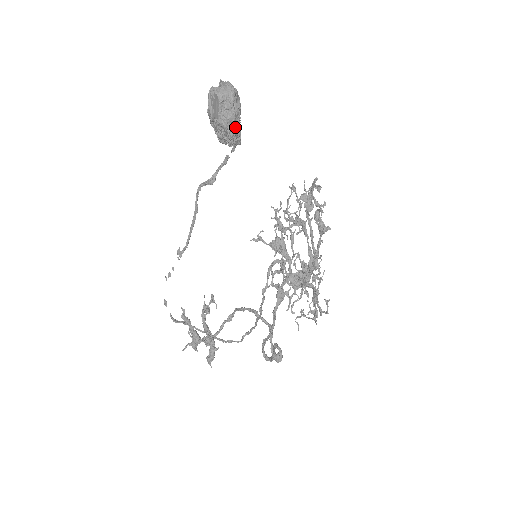
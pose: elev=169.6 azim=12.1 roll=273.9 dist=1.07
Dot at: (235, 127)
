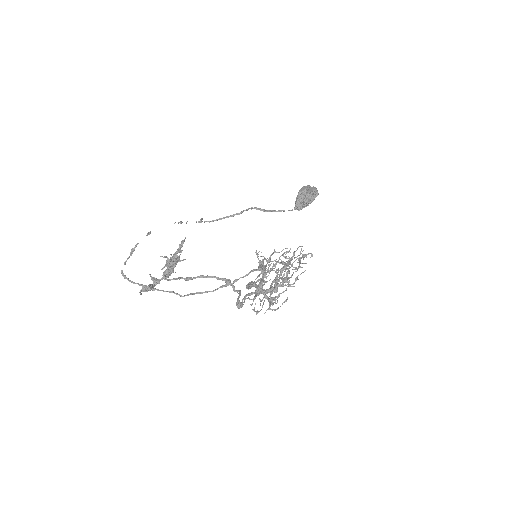
Dot at: (310, 202)
